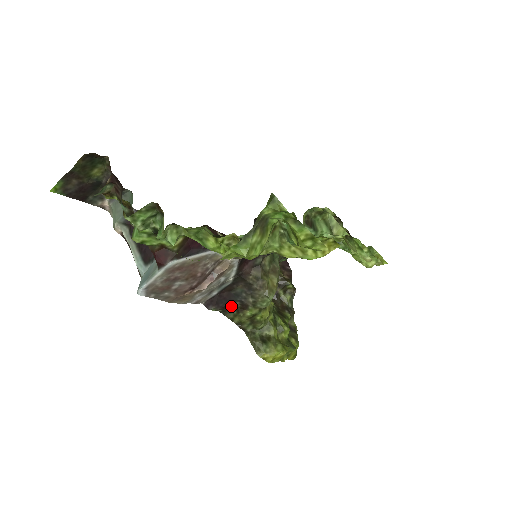
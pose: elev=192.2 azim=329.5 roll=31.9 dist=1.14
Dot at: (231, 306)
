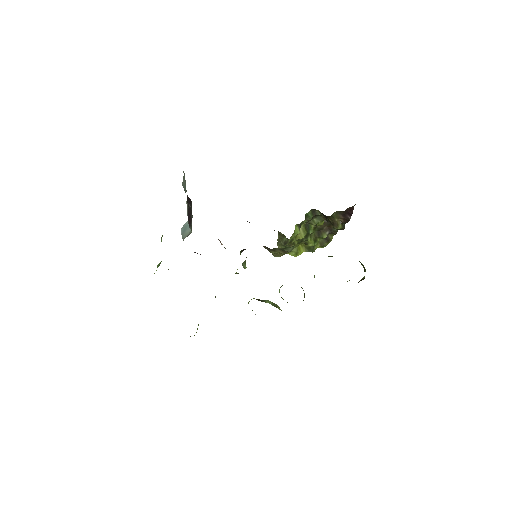
Dot at: occluded
